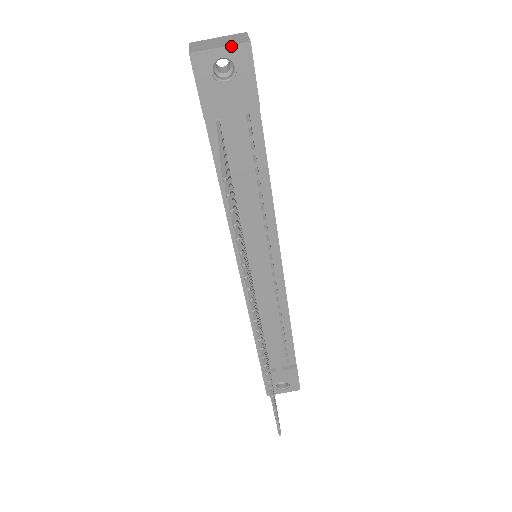
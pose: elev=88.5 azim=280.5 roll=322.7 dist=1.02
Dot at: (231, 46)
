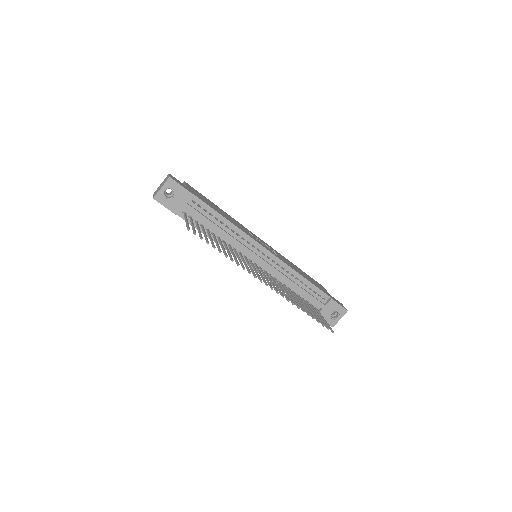
Dot at: (164, 184)
